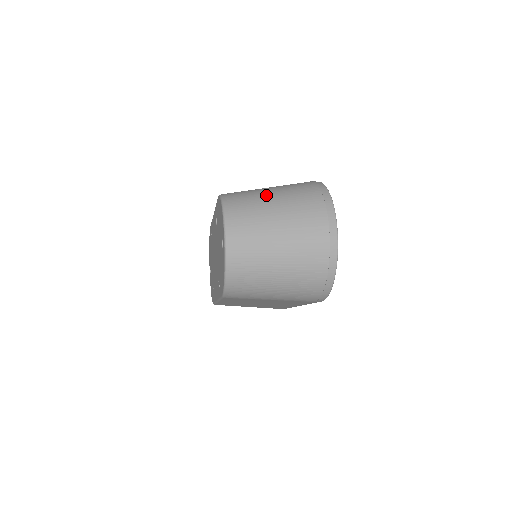
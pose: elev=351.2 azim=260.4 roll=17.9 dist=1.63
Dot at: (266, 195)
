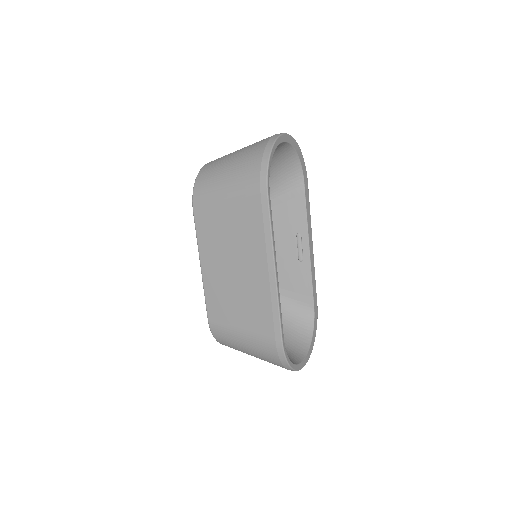
Dot at: occluded
